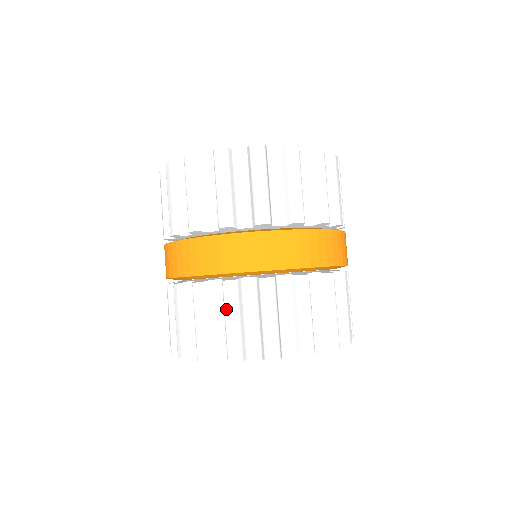
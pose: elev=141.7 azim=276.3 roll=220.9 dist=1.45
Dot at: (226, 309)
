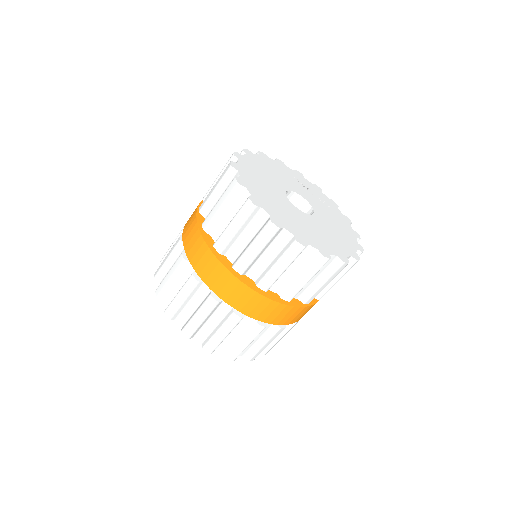
Dot at: (182, 289)
